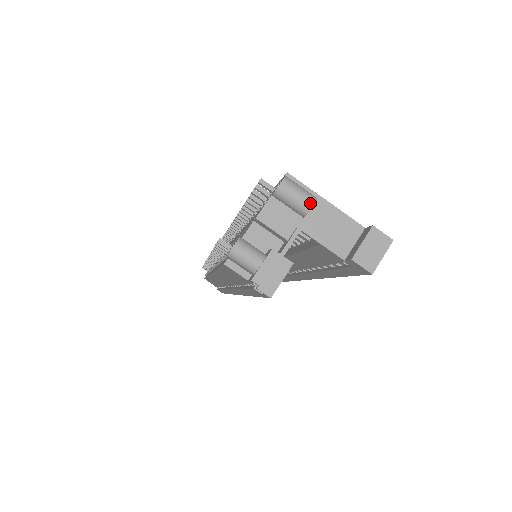
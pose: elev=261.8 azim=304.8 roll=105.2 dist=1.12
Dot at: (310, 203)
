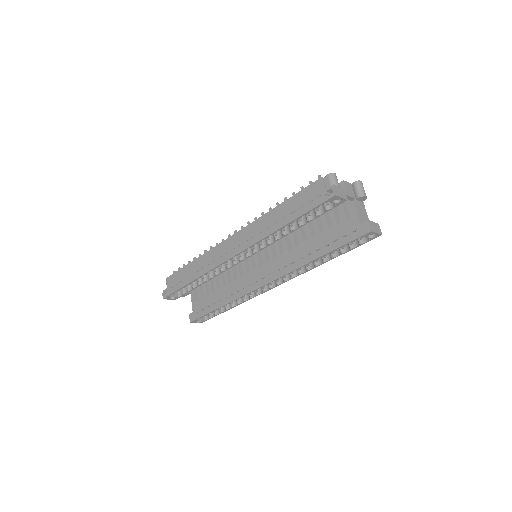
Dot at: (365, 195)
